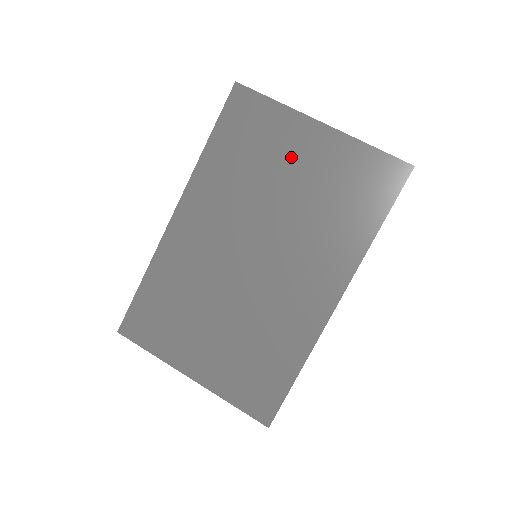
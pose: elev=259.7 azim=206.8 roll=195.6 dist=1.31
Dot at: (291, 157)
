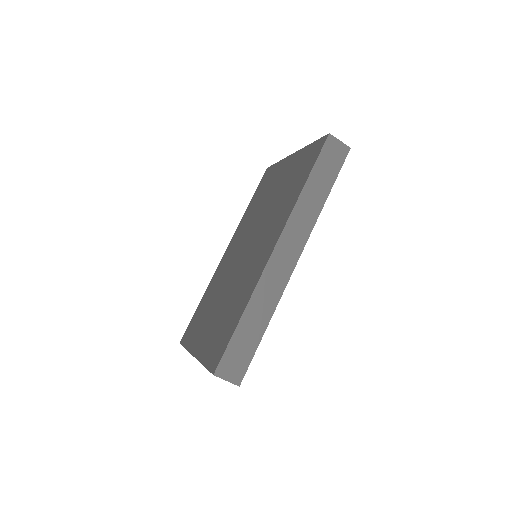
Dot at: (277, 181)
